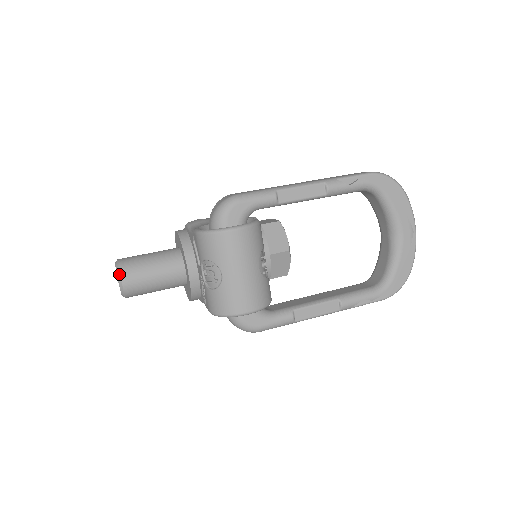
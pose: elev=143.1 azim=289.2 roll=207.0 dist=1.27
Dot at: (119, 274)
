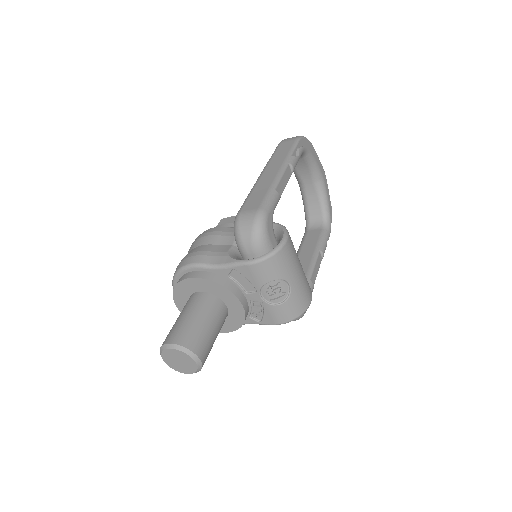
Dot at: (193, 354)
